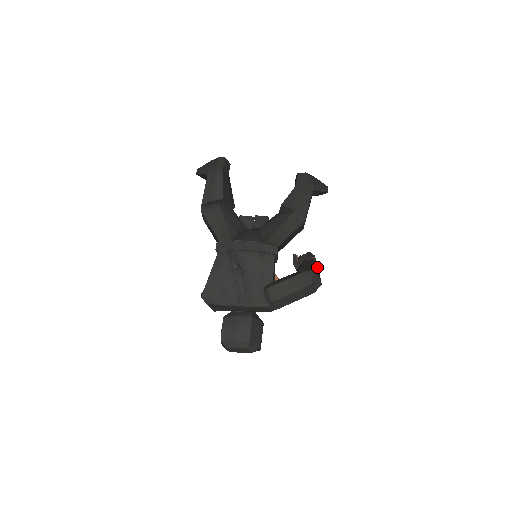
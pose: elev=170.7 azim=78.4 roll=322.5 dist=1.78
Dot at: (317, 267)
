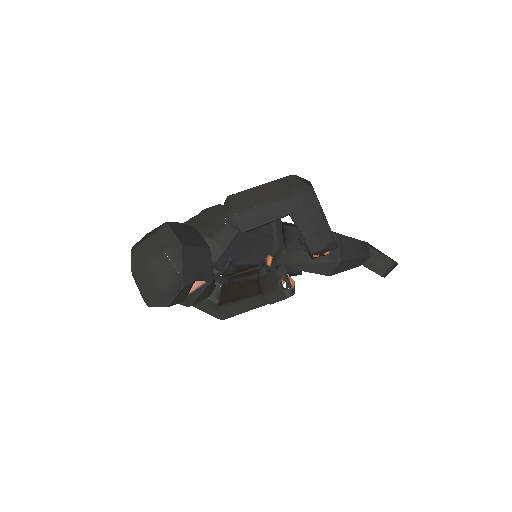
Dot at: occluded
